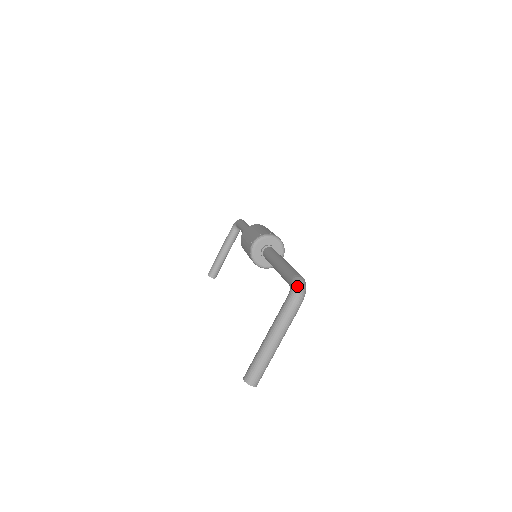
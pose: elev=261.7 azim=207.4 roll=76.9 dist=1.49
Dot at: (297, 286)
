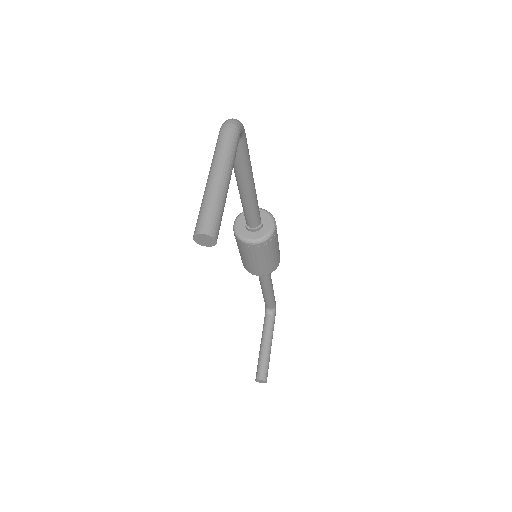
Dot at: (226, 120)
